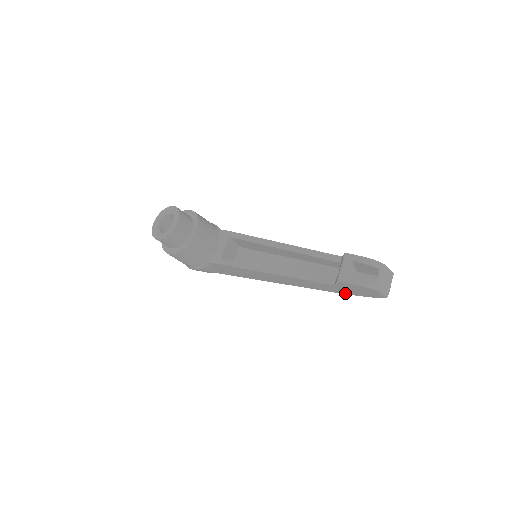
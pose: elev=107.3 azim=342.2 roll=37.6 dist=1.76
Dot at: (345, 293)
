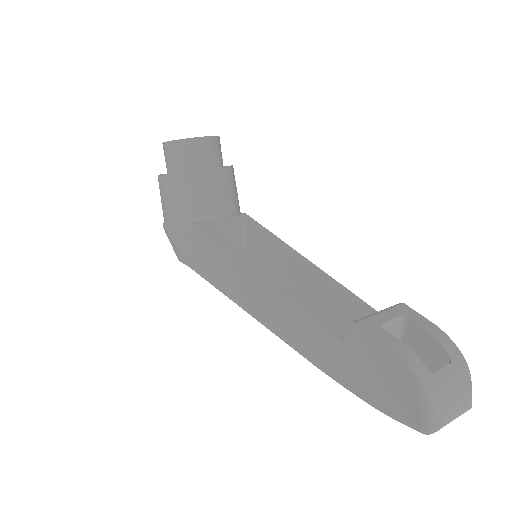
Dot at: (347, 384)
